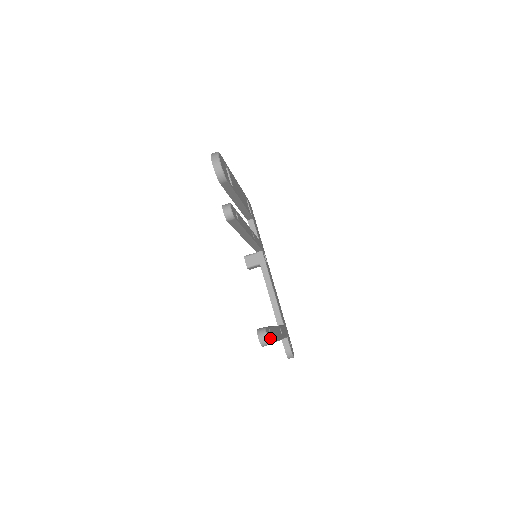
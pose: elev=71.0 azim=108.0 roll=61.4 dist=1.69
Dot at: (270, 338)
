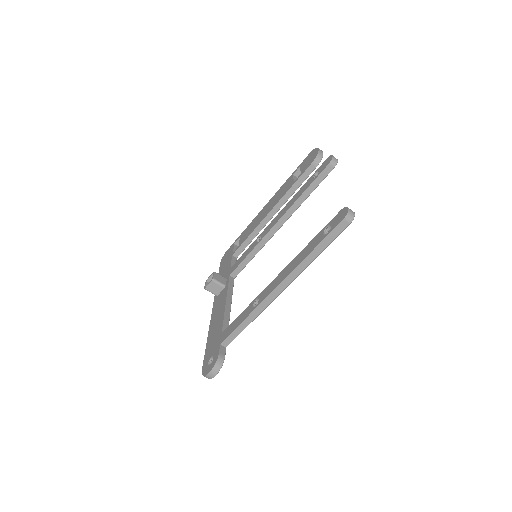
Dot at: (342, 228)
